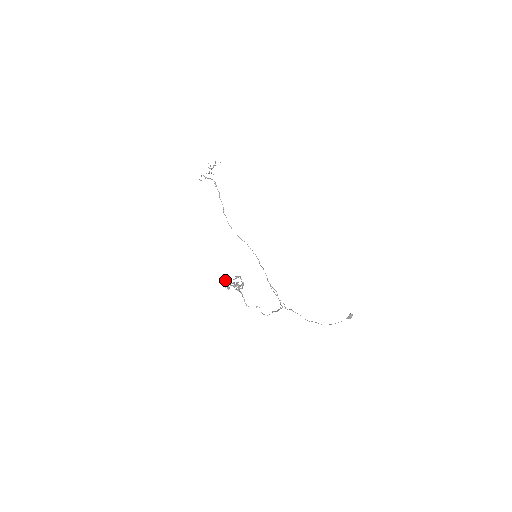
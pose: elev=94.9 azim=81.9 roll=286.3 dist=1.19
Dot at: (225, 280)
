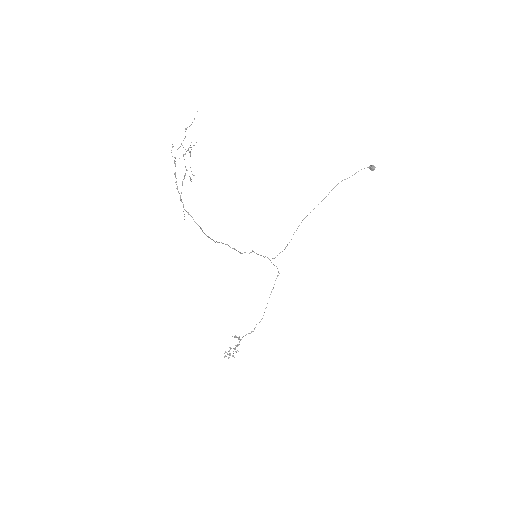
Dot at: occluded
